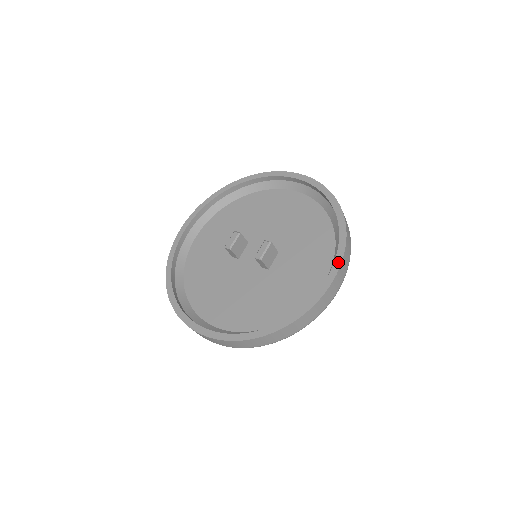
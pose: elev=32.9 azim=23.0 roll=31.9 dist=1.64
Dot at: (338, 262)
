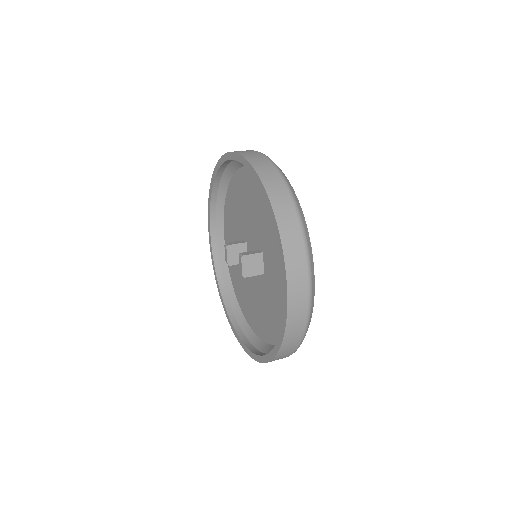
Dot at: (284, 275)
